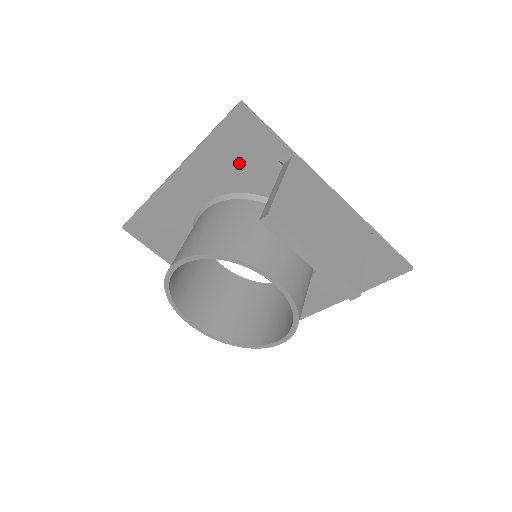
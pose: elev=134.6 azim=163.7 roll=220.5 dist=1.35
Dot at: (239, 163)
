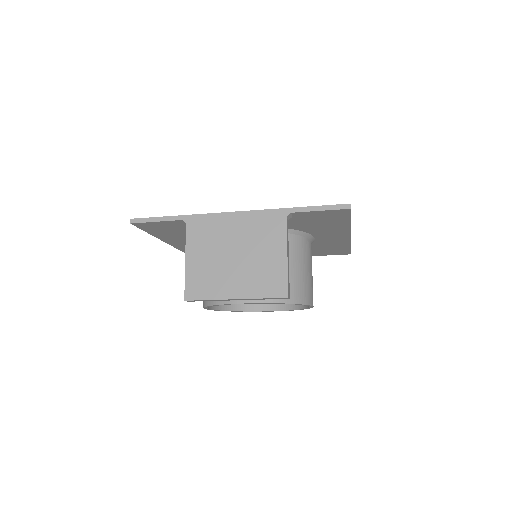
Dot at: (179, 232)
